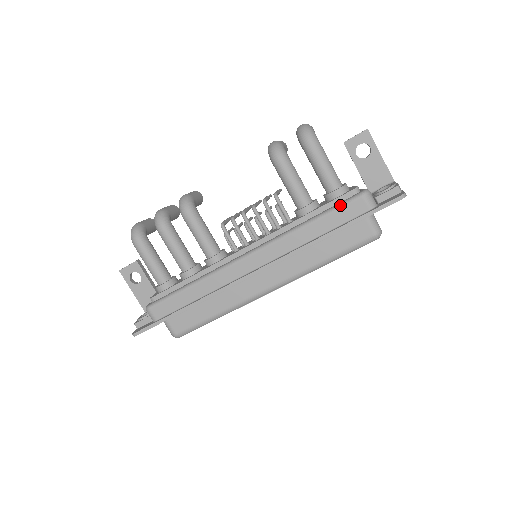
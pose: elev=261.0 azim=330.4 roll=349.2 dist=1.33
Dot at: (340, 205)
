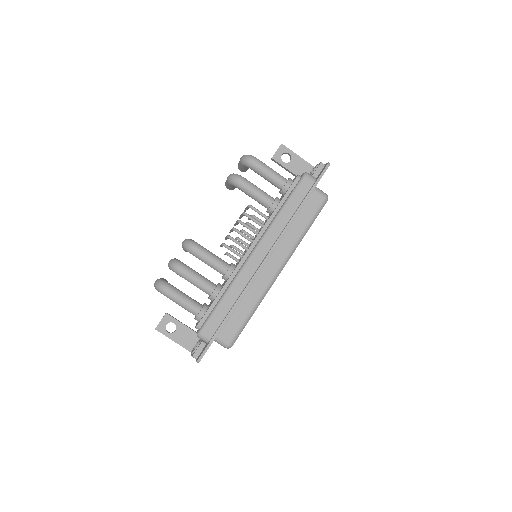
Dot at: (295, 188)
